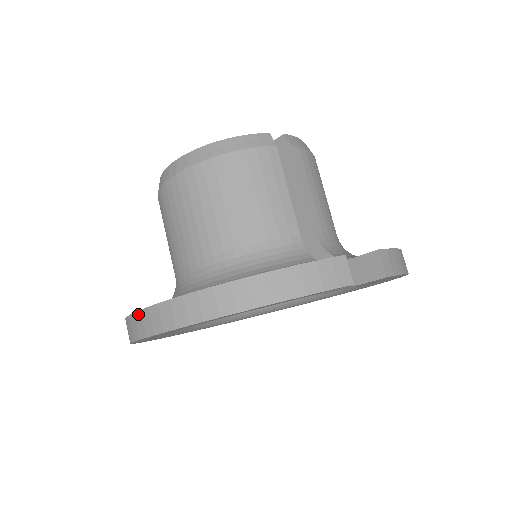
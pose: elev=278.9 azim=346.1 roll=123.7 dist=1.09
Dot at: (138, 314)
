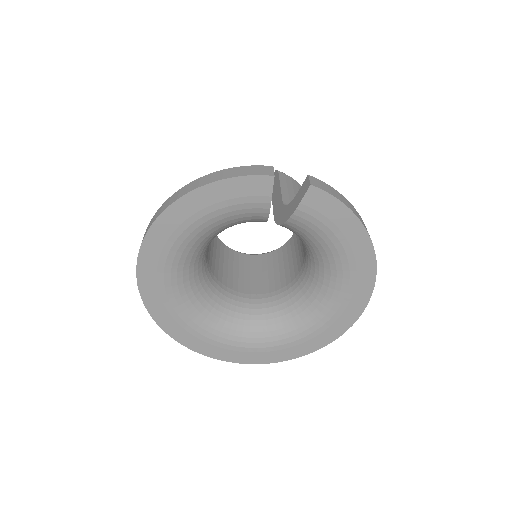
Dot at: occluded
